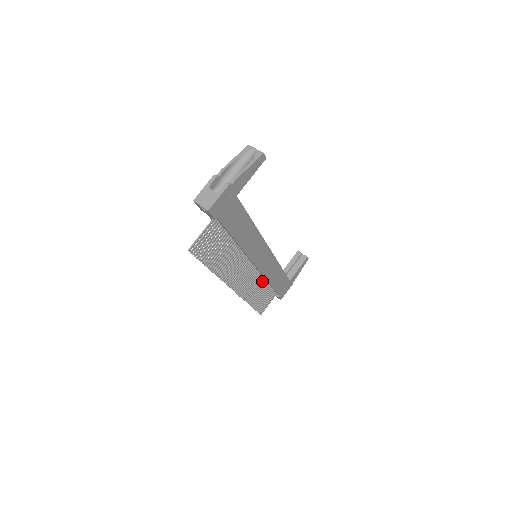
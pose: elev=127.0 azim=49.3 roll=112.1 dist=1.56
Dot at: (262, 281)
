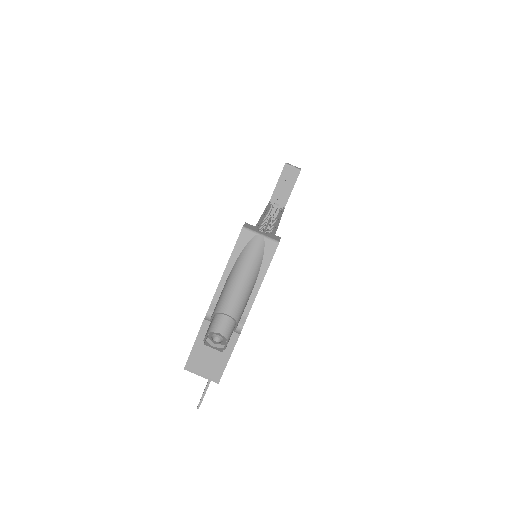
Dot at: occluded
